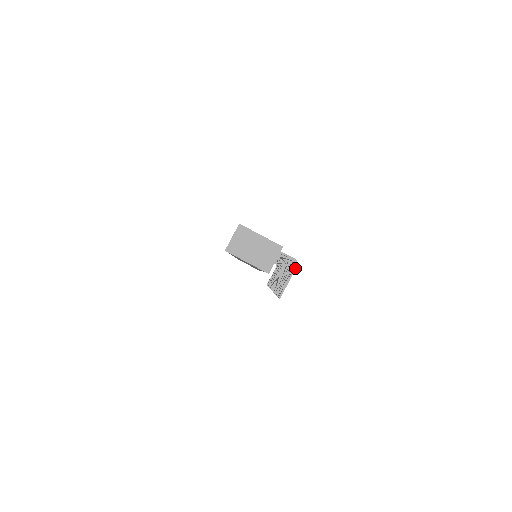
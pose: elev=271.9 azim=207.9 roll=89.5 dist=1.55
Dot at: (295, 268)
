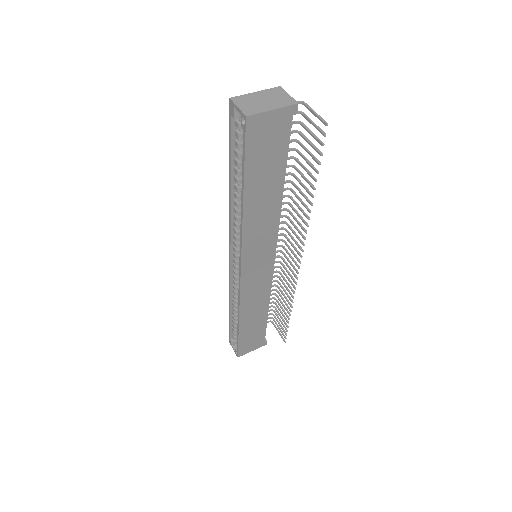
Dot at: (306, 104)
